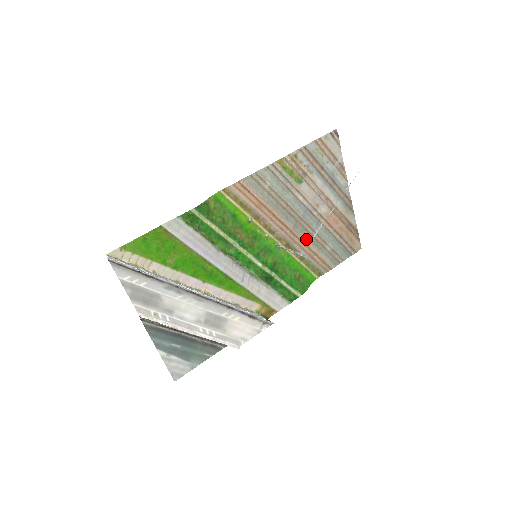
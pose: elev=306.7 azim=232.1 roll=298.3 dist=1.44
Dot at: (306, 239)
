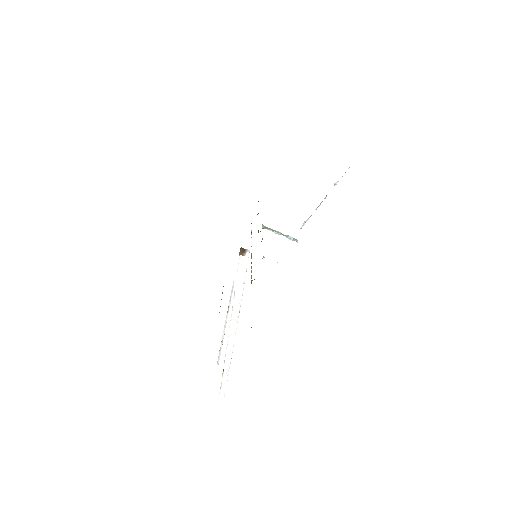
Dot at: occluded
